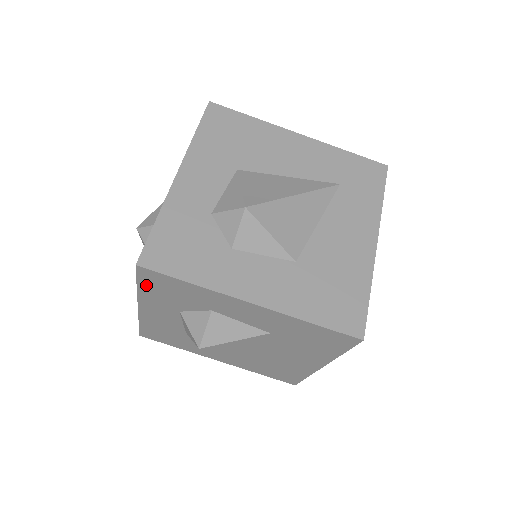
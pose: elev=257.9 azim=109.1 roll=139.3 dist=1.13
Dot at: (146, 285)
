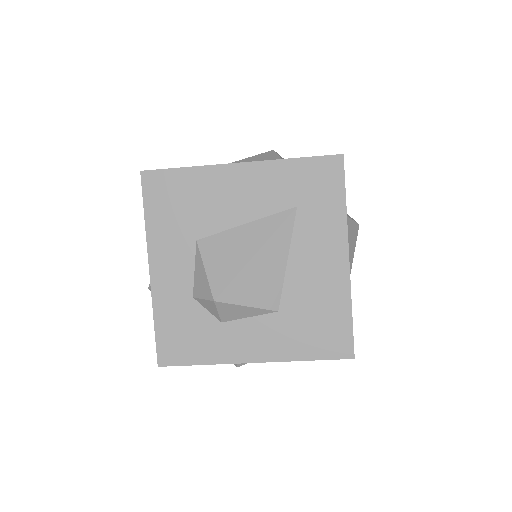
Dot at: occluded
